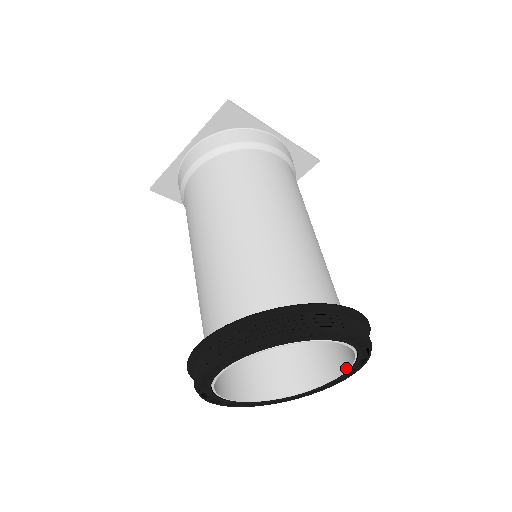
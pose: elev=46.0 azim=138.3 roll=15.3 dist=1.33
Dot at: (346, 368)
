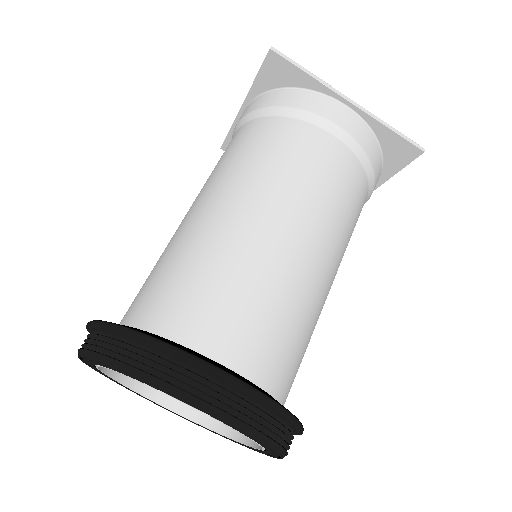
Dot at: occluded
